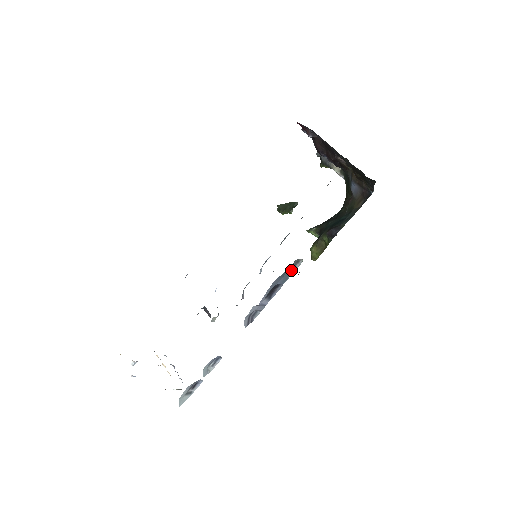
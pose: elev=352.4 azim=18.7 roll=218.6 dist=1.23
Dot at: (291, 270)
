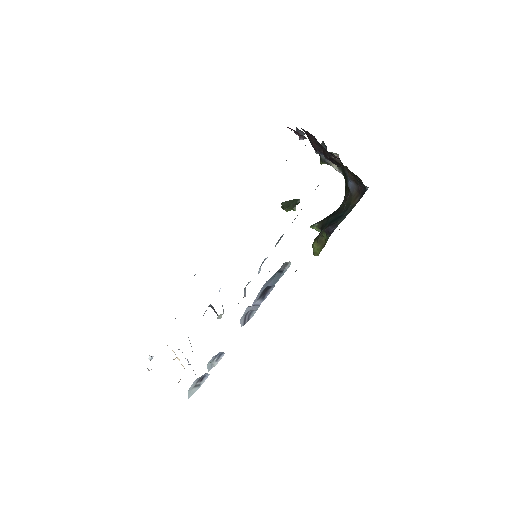
Dot at: (281, 272)
